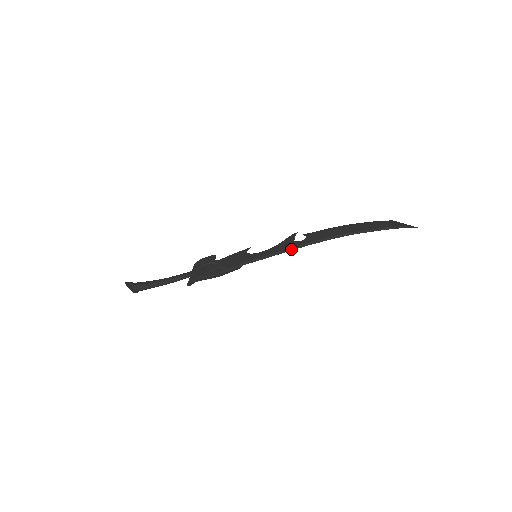
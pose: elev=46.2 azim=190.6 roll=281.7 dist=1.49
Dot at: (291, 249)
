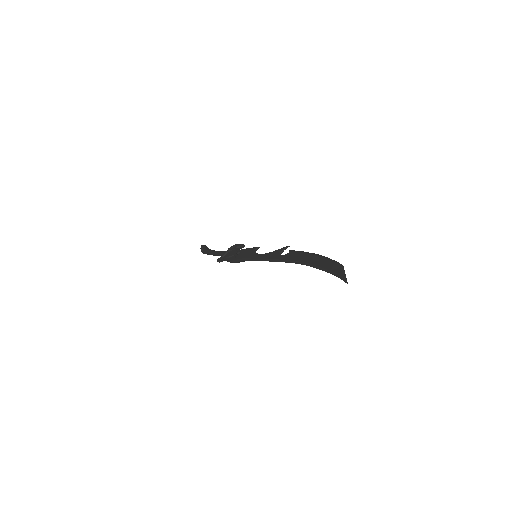
Dot at: (272, 260)
